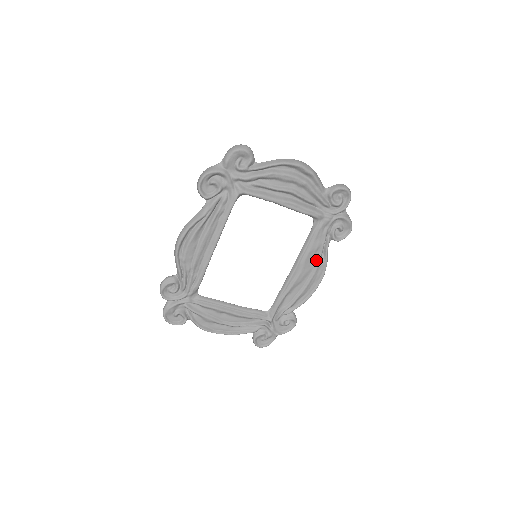
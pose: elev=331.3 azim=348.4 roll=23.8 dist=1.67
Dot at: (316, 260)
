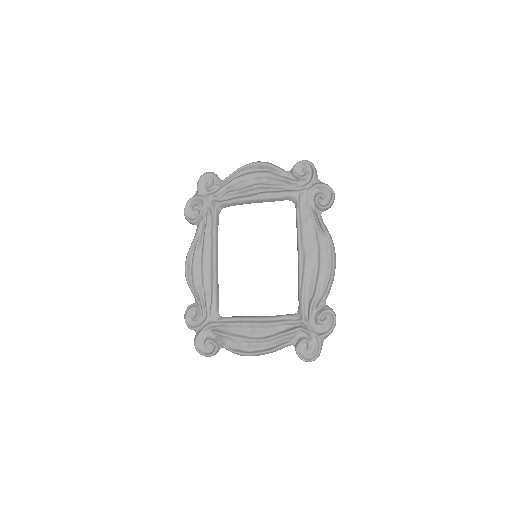
Dot at: (316, 236)
